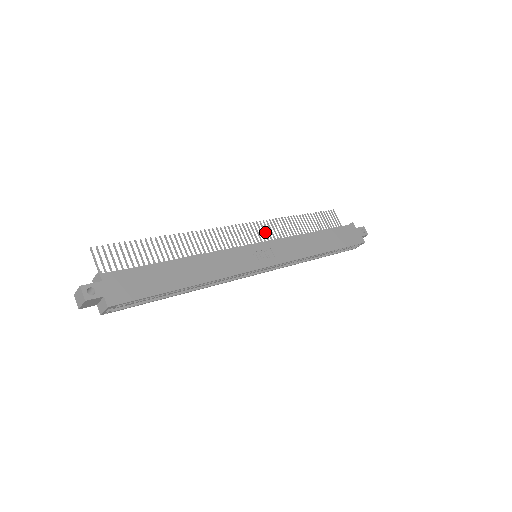
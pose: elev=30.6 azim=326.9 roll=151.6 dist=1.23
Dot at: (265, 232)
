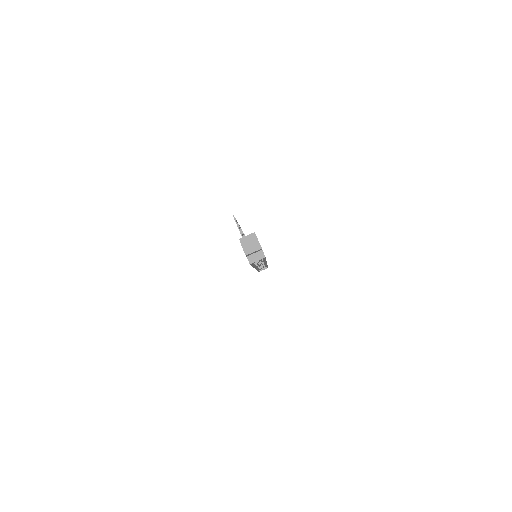
Dot at: occluded
